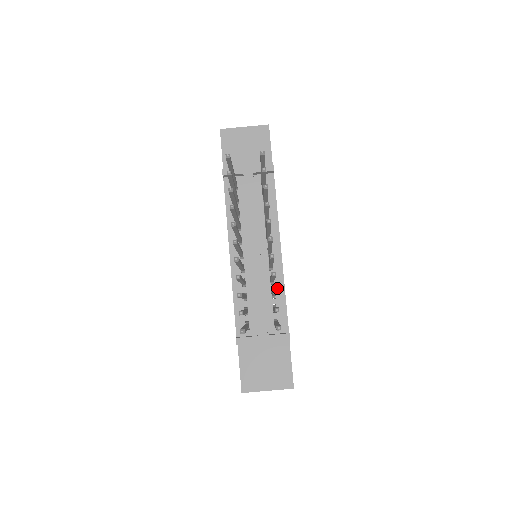
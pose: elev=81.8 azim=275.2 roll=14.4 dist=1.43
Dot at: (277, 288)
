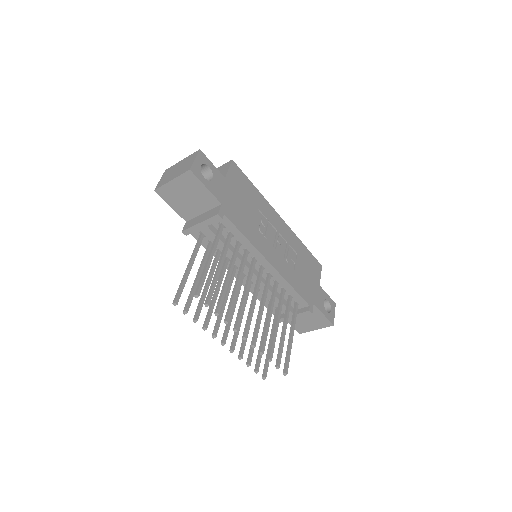
Dot at: (283, 285)
